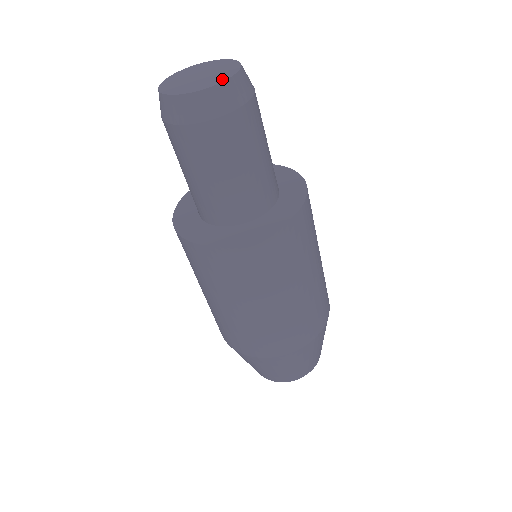
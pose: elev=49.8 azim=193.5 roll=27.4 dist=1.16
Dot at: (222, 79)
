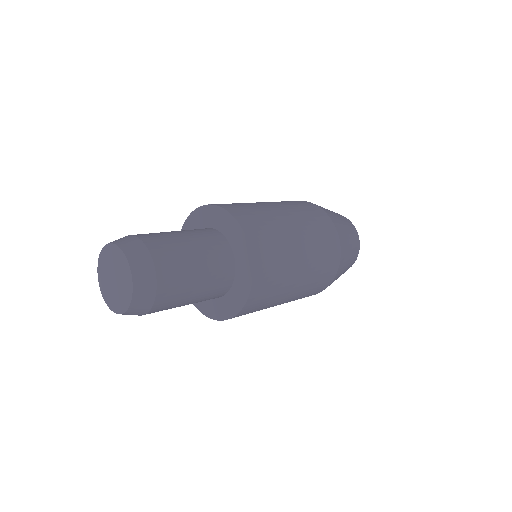
Dot at: (125, 306)
